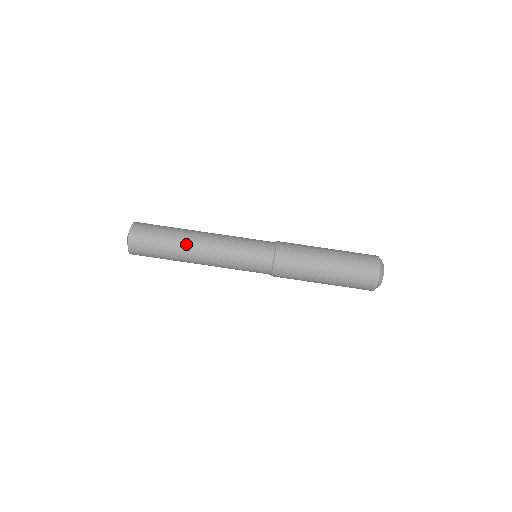
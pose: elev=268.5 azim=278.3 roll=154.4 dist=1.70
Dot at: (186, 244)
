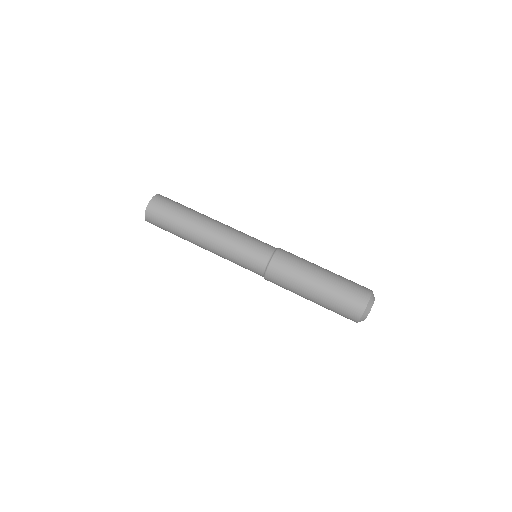
Dot at: (196, 222)
